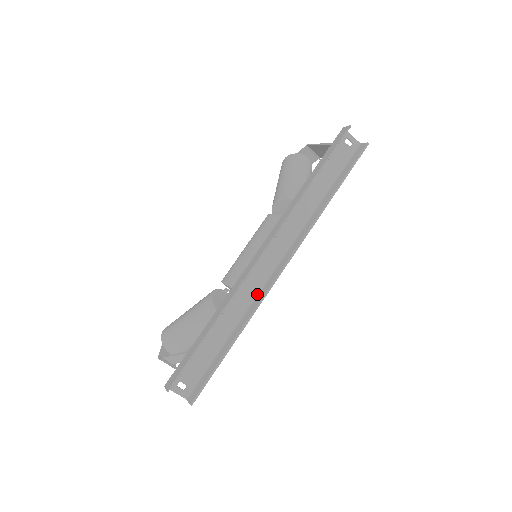
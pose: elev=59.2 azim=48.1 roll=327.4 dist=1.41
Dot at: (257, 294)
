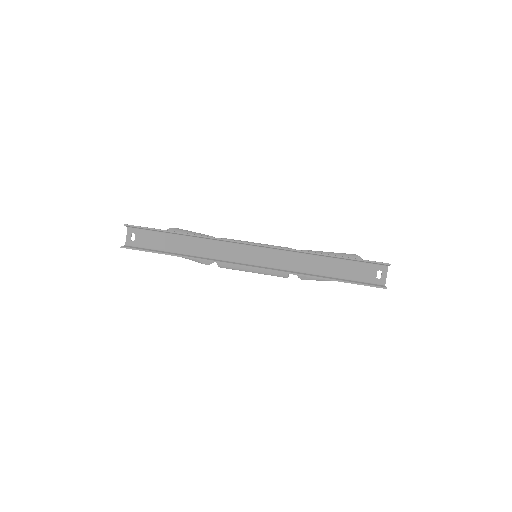
Dot at: (221, 259)
